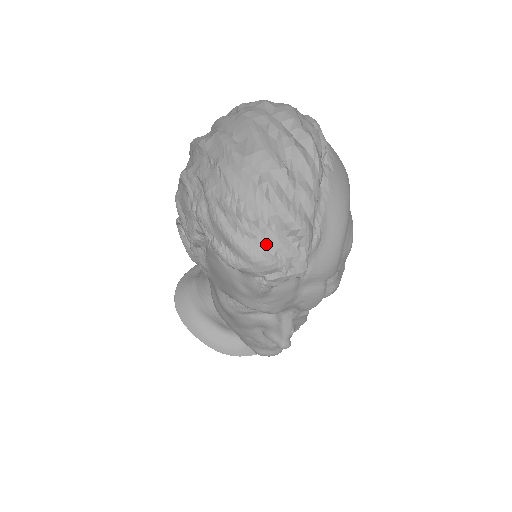
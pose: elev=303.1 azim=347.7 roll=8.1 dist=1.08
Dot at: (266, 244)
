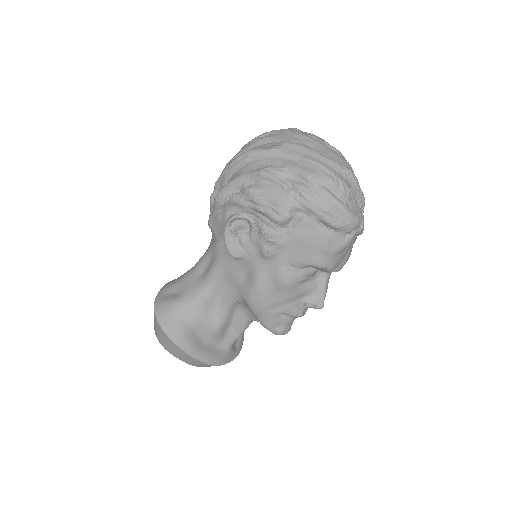
Dot at: (355, 208)
